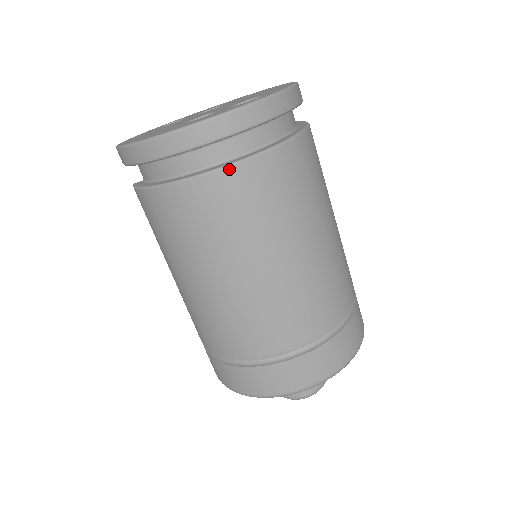
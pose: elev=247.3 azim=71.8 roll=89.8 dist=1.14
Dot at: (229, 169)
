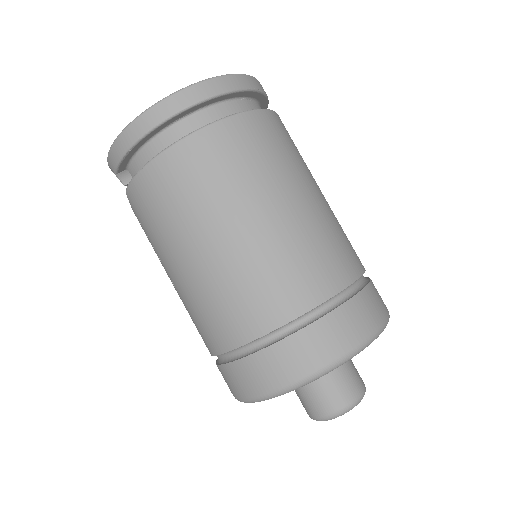
Dot at: (220, 123)
